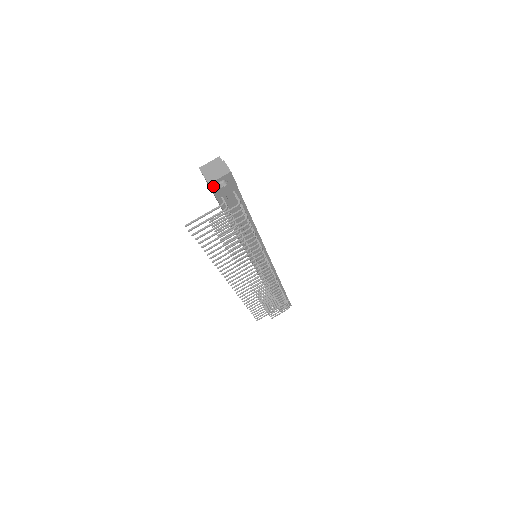
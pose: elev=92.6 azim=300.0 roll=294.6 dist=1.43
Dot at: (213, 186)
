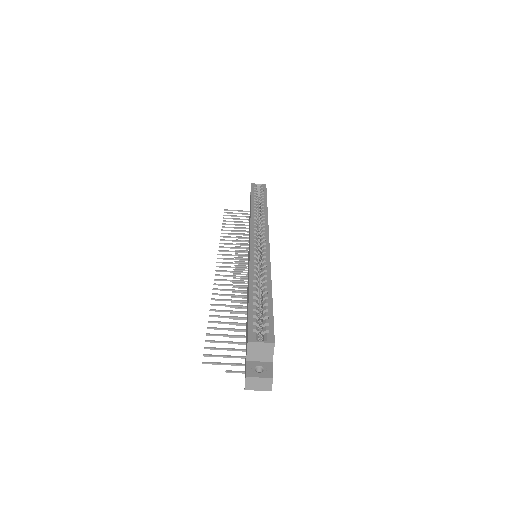
Dot at: occluded
